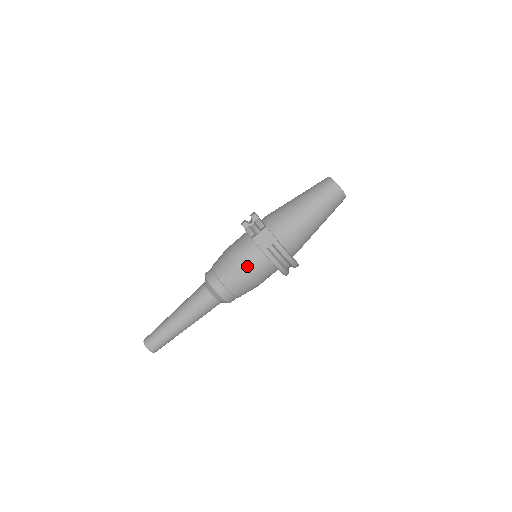
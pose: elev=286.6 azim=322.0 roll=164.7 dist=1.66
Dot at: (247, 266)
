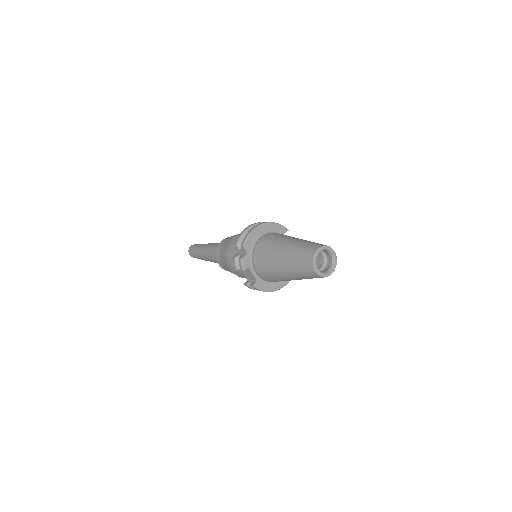
Dot at: (238, 275)
